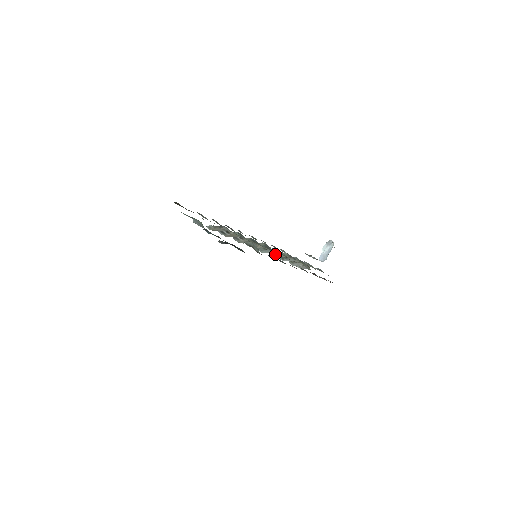
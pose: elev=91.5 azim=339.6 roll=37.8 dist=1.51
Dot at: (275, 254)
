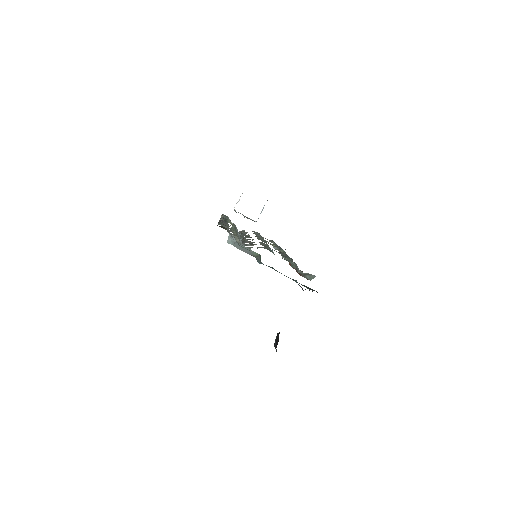
Dot at: occluded
